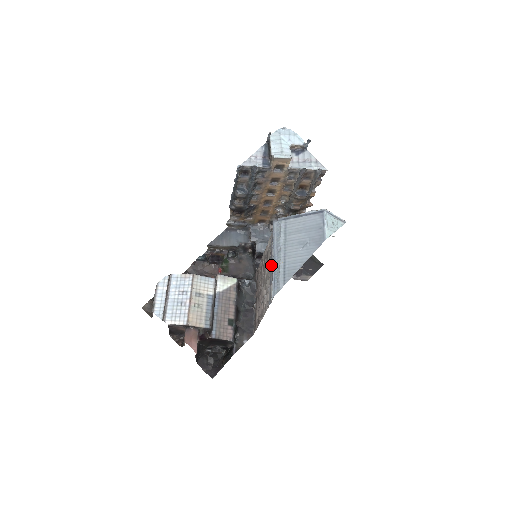
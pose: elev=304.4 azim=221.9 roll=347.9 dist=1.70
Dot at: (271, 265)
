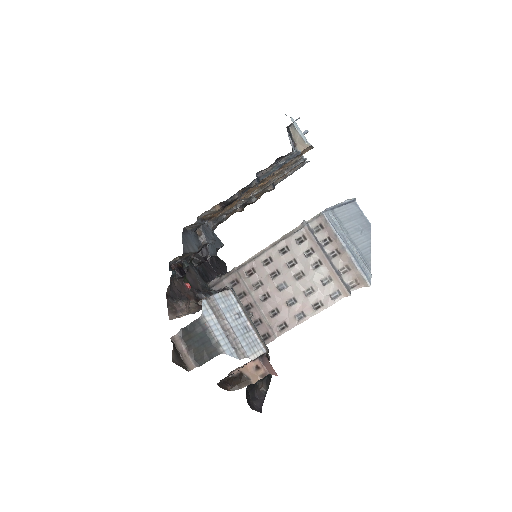
Dot at: (328, 257)
